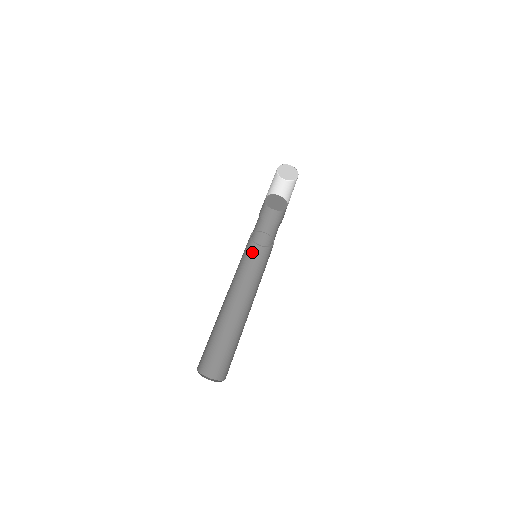
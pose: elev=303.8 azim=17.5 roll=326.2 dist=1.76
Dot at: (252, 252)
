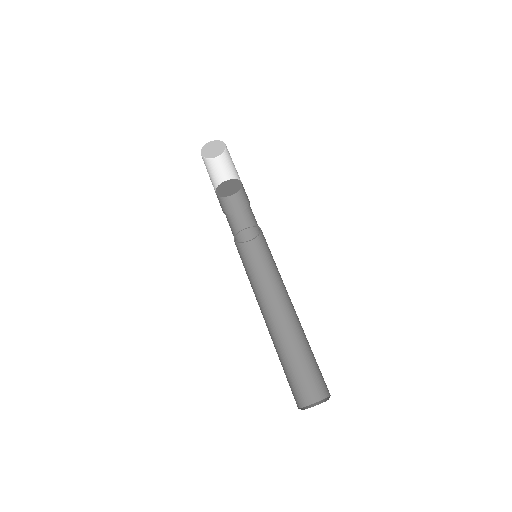
Dot at: (241, 254)
